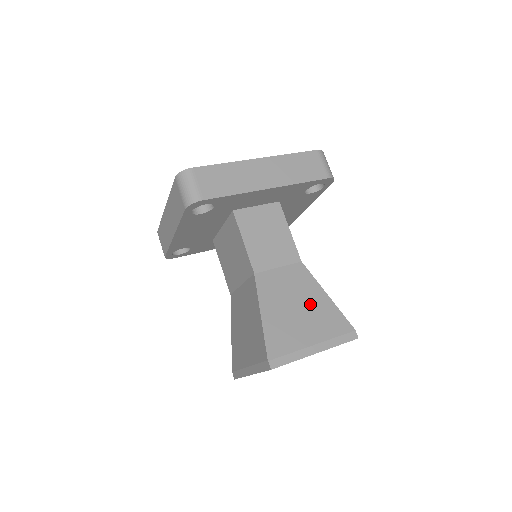
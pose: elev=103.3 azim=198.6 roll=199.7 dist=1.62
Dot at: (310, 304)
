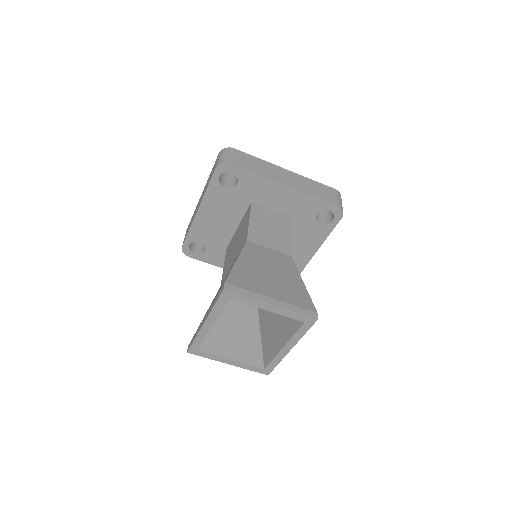
Dot at: (284, 278)
